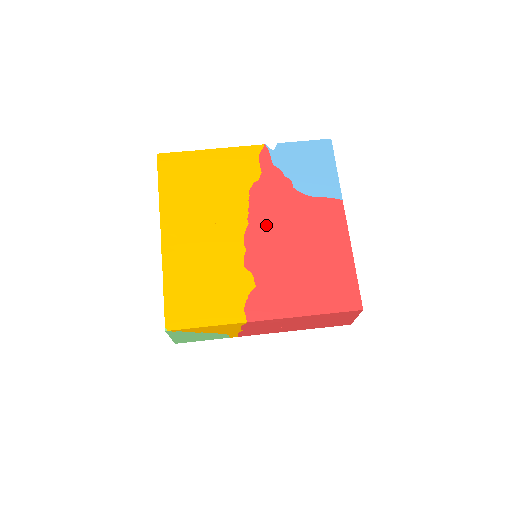
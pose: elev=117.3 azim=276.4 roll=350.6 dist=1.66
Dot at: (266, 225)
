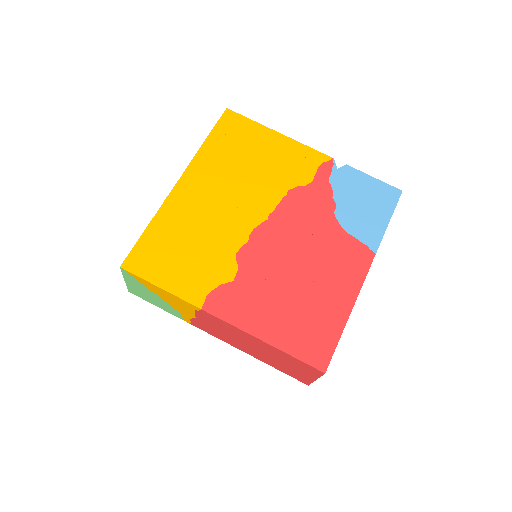
Dot at: (283, 231)
